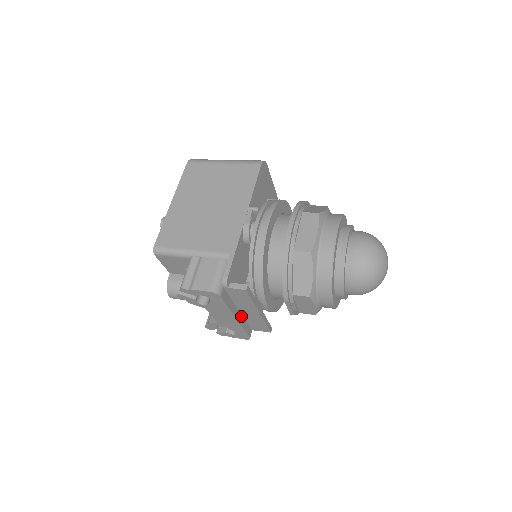
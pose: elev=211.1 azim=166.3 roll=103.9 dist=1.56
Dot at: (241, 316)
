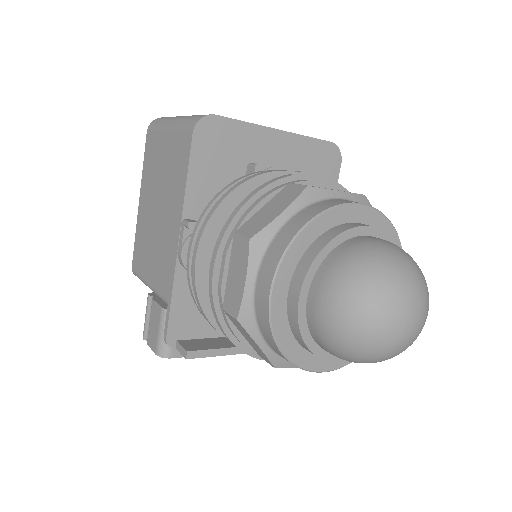
Dot at: occluded
